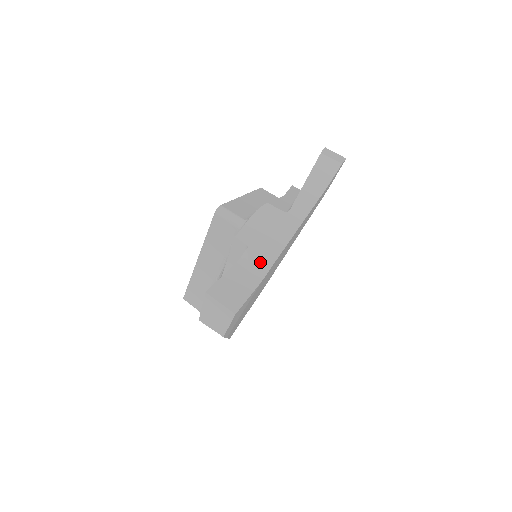
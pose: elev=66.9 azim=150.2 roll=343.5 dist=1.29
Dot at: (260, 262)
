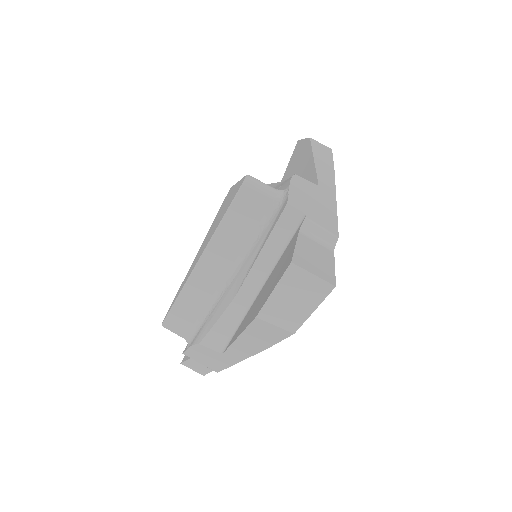
Dot at: (325, 230)
